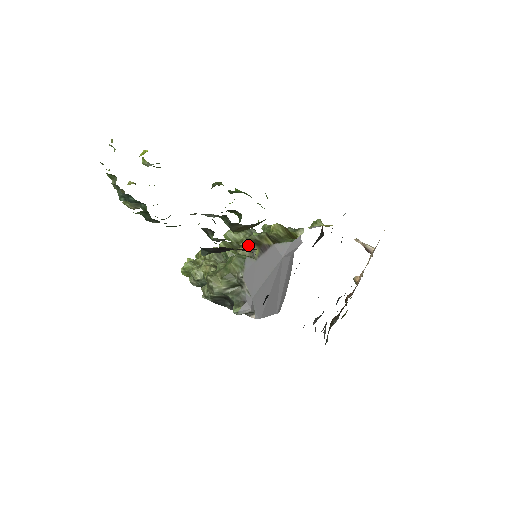
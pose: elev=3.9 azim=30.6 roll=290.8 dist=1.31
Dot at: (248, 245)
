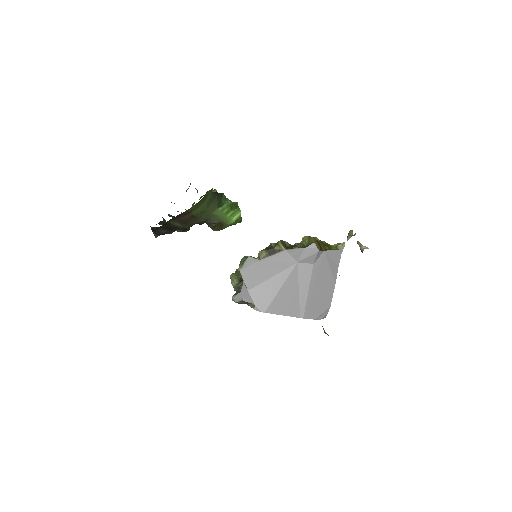
Dot at: (262, 250)
